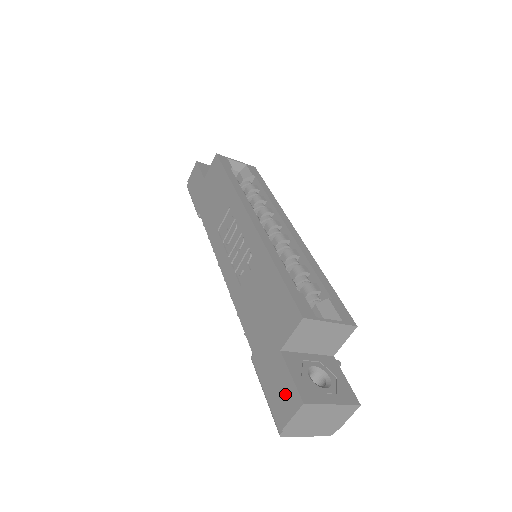
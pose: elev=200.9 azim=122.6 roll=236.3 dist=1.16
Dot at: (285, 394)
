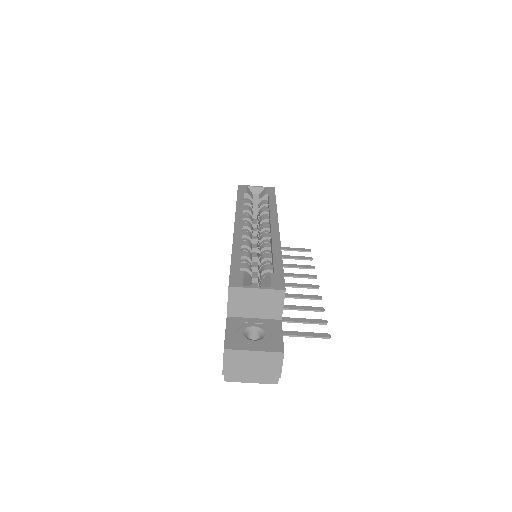
Dot at: occluded
